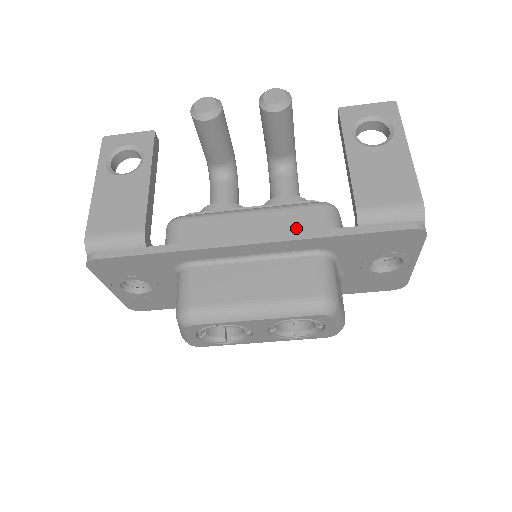
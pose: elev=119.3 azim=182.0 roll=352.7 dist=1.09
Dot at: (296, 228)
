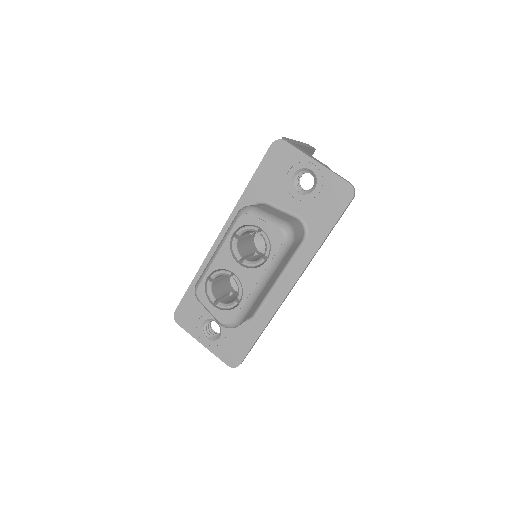
Dot at: occluded
